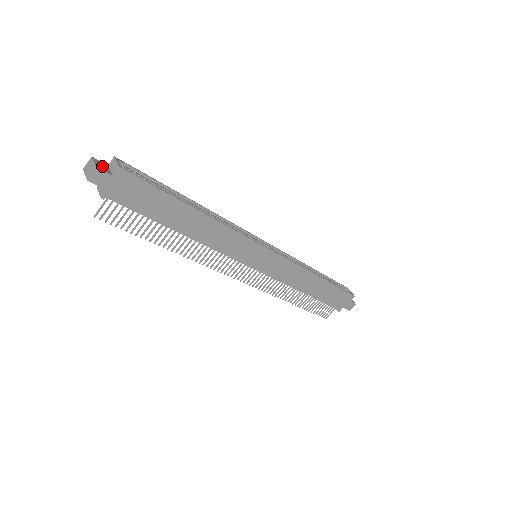
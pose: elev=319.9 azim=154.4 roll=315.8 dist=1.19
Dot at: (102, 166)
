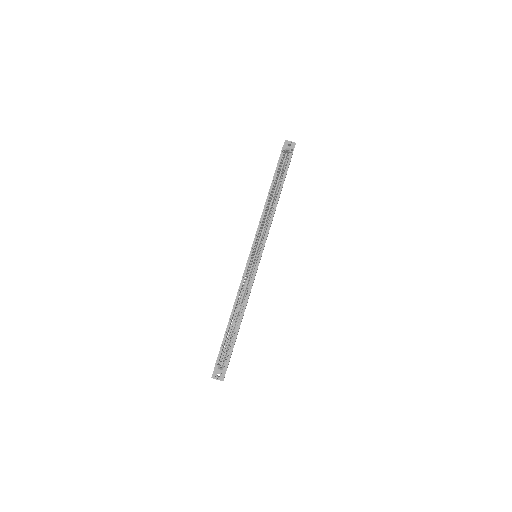
Dot at: occluded
